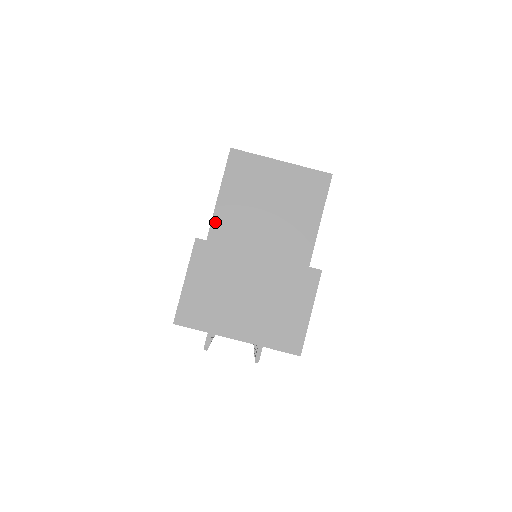
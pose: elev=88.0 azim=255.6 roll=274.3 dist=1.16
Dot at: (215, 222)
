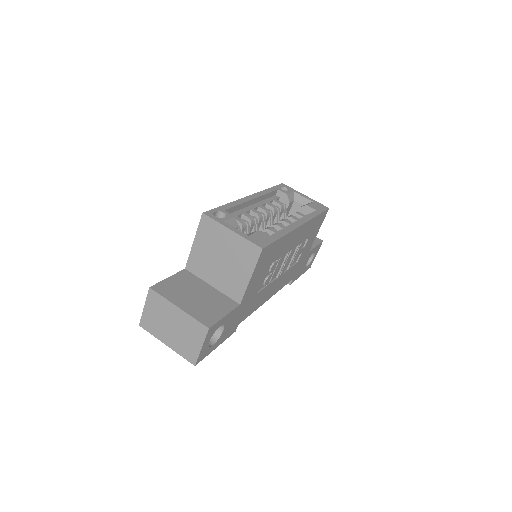
Dot at: (191, 257)
